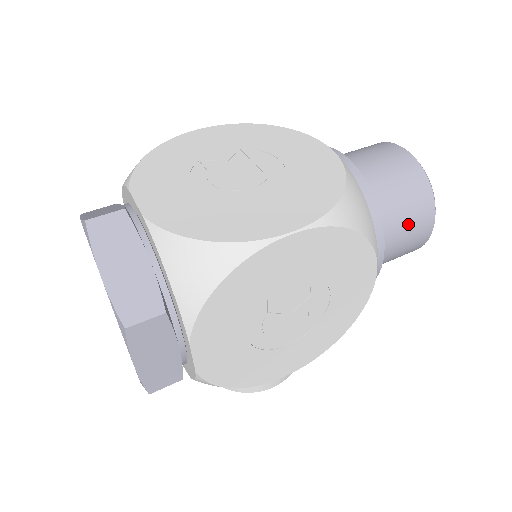
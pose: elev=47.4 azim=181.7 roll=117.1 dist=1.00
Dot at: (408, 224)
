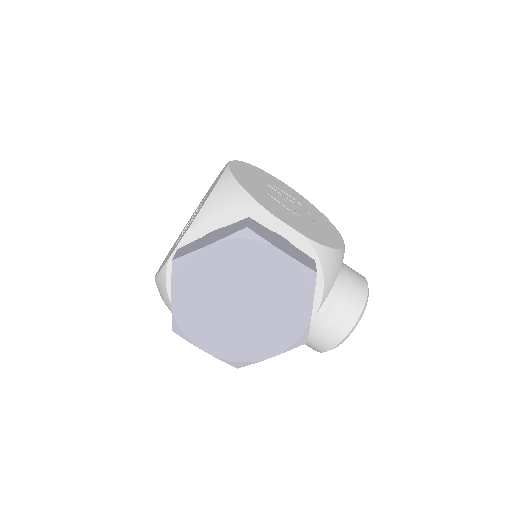
Dot at: occluded
